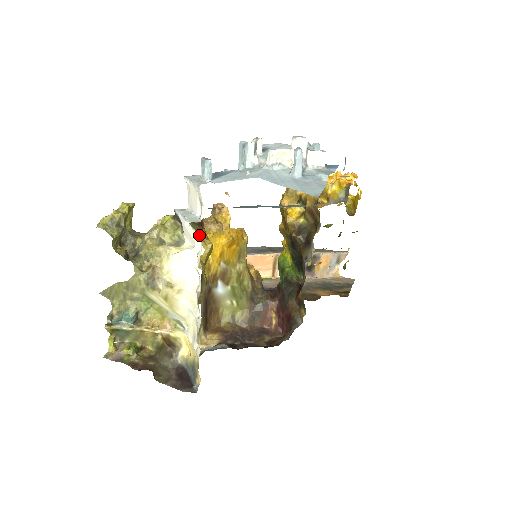
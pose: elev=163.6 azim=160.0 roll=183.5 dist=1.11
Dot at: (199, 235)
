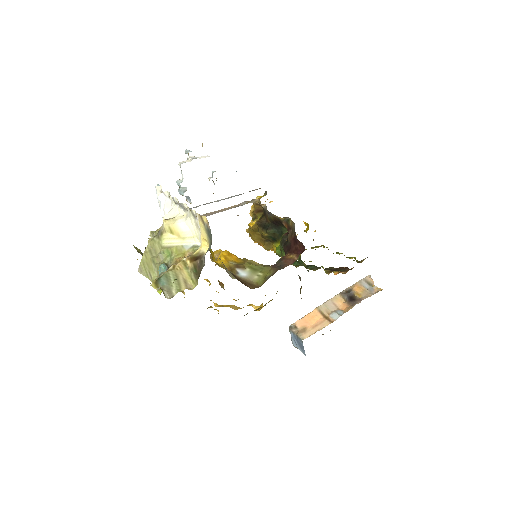
Dot at: occluded
